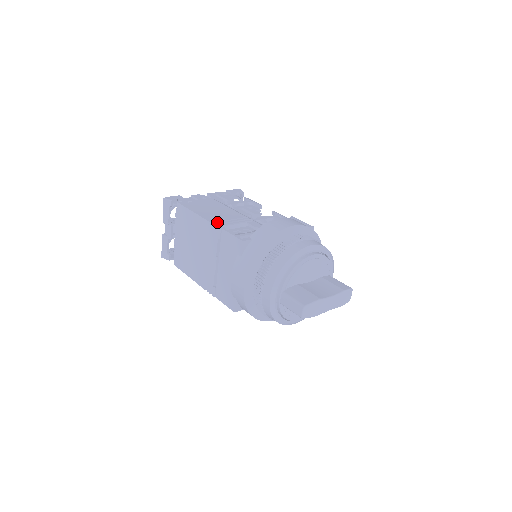
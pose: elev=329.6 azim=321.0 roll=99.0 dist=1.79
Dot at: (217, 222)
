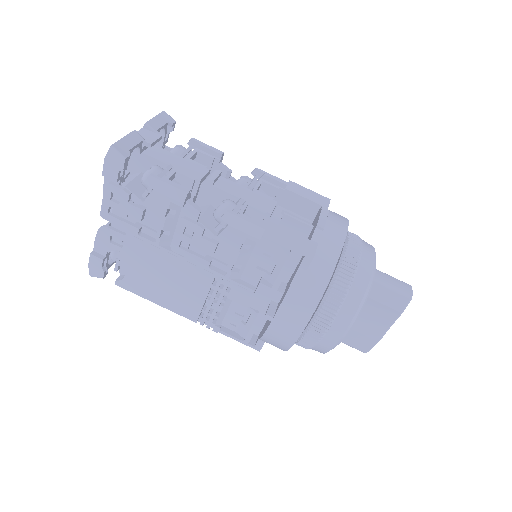
Dot at: (199, 315)
